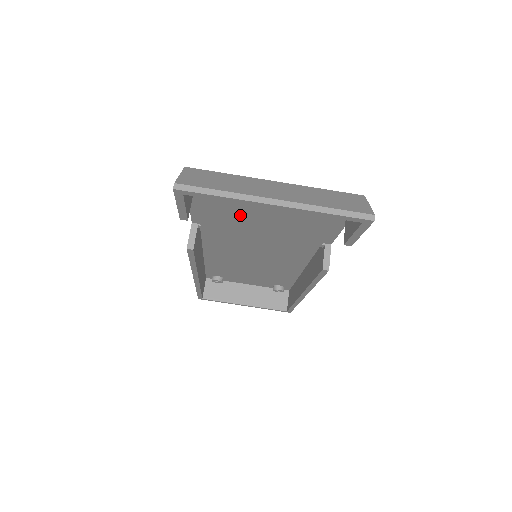
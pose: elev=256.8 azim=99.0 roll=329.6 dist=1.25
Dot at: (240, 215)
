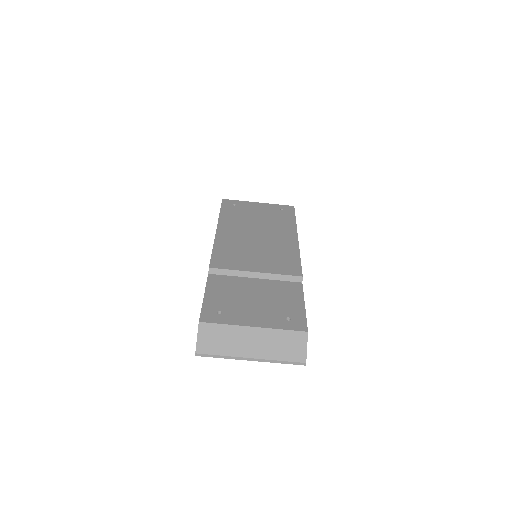
Dot at: occluded
